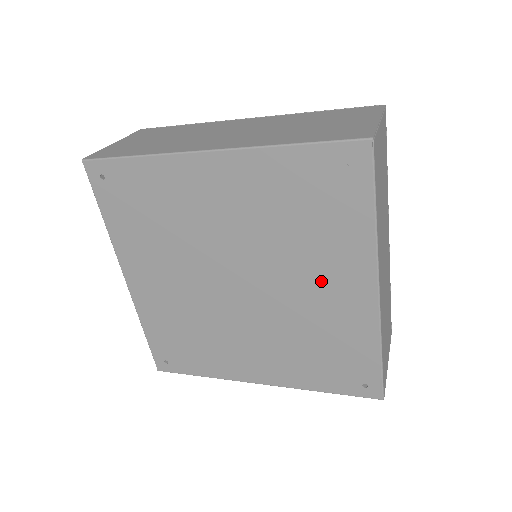
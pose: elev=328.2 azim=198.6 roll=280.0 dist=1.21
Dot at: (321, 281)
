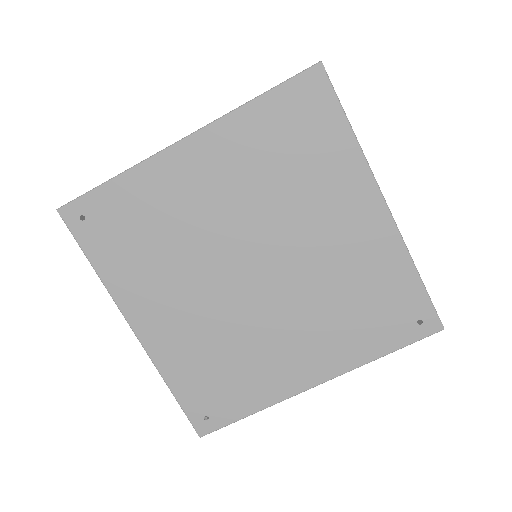
Dot at: (331, 223)
